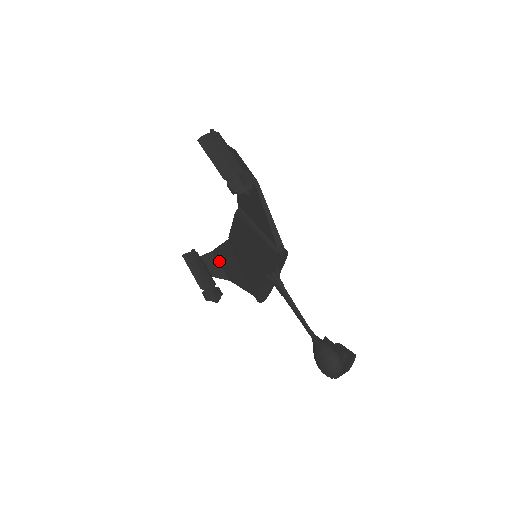
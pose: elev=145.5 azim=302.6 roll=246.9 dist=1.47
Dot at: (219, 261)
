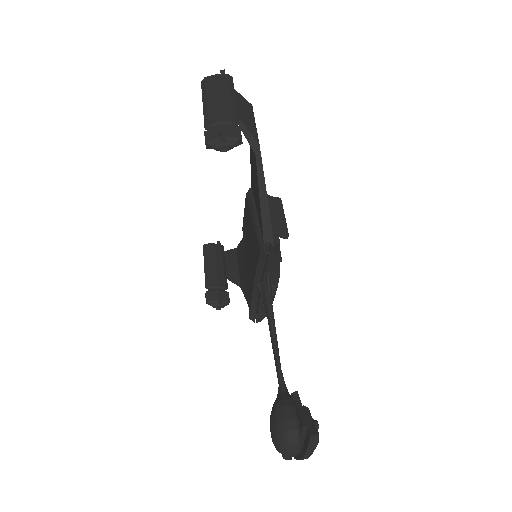
Dot at: (238, 261)
